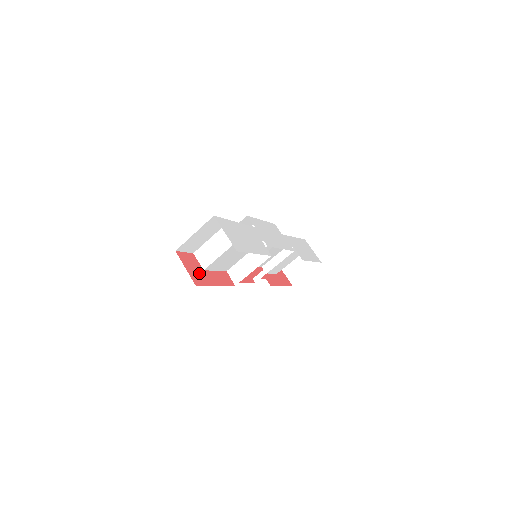
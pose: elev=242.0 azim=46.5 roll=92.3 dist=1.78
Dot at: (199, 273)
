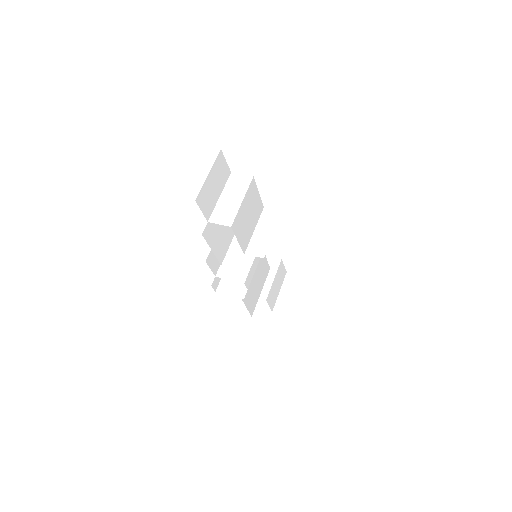
Dot at: occluded
